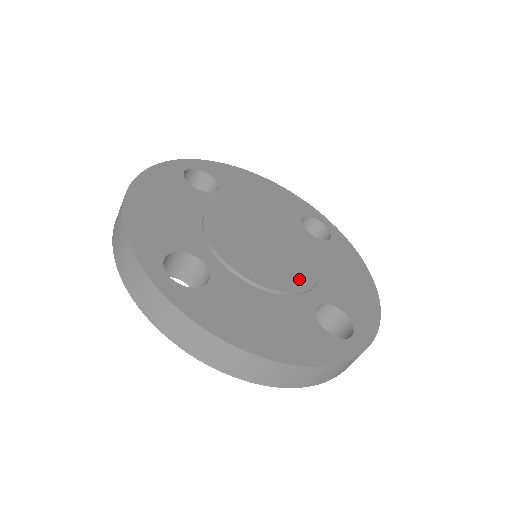
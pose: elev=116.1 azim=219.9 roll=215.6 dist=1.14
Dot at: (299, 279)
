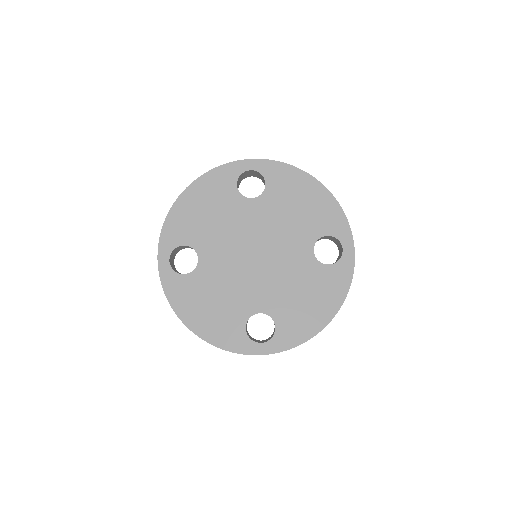
Dot at: (292, 253)
